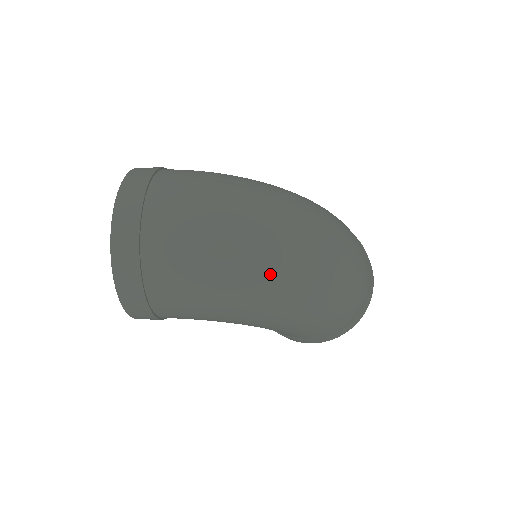
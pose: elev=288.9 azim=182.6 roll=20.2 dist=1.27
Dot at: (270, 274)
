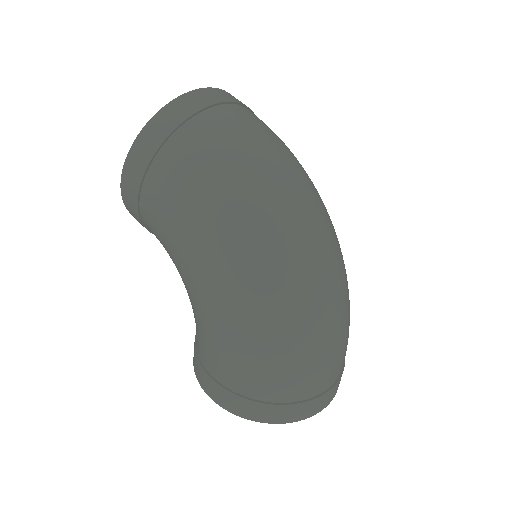
Dot at: (268, 228)
